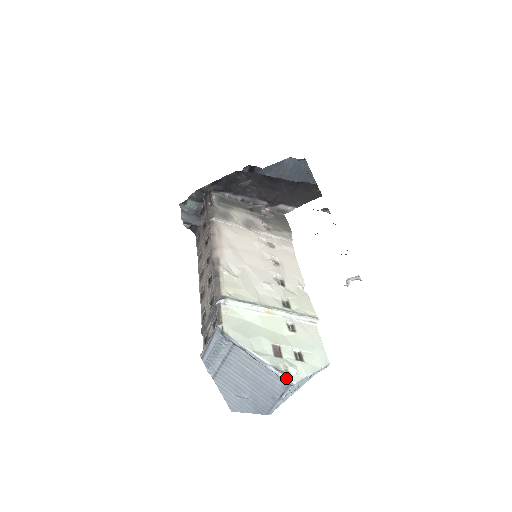
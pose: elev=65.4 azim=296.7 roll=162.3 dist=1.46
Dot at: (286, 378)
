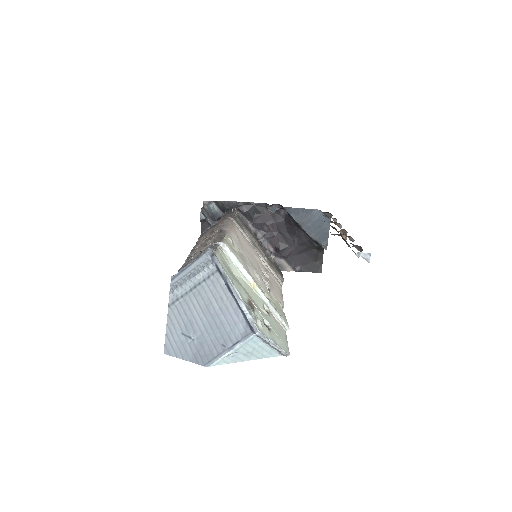
Dot at: (253, 322)
